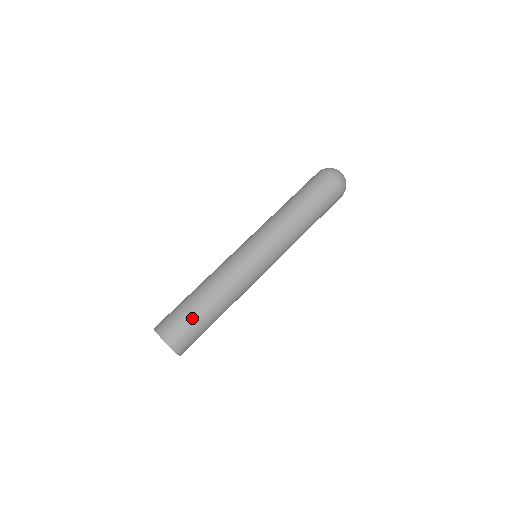
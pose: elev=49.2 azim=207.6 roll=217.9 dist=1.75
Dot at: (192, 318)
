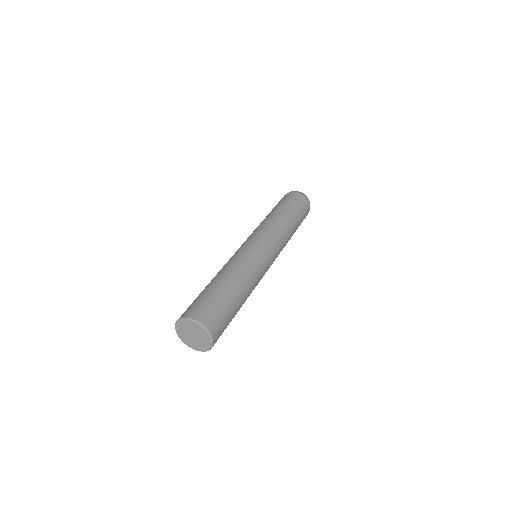
Dot at: (212, 295)
